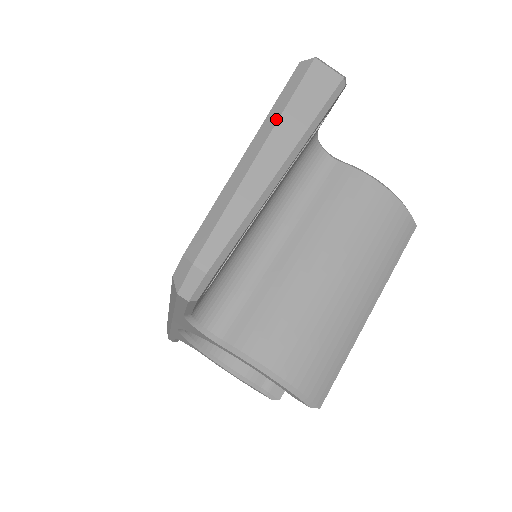
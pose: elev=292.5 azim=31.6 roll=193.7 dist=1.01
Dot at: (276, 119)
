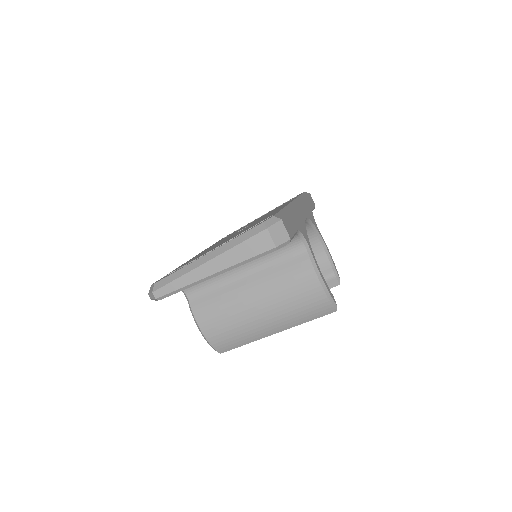
Dot at: (225, 250)
